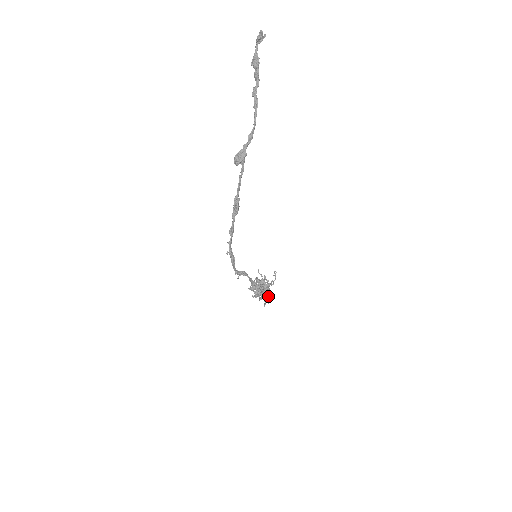
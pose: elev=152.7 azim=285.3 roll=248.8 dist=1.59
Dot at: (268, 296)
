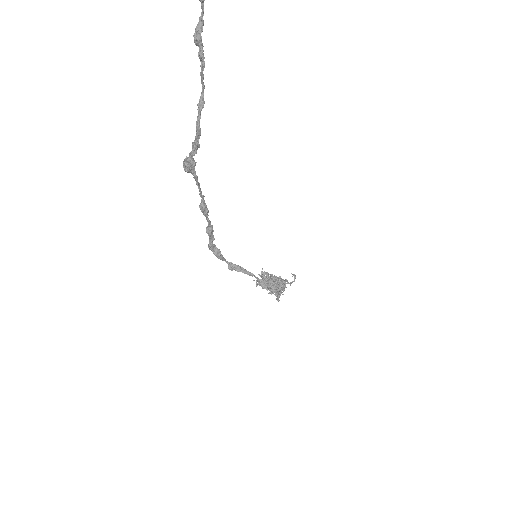
Dot at: (276, 295)
